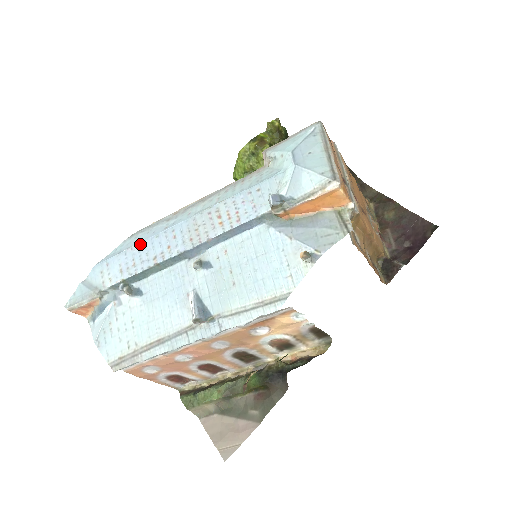
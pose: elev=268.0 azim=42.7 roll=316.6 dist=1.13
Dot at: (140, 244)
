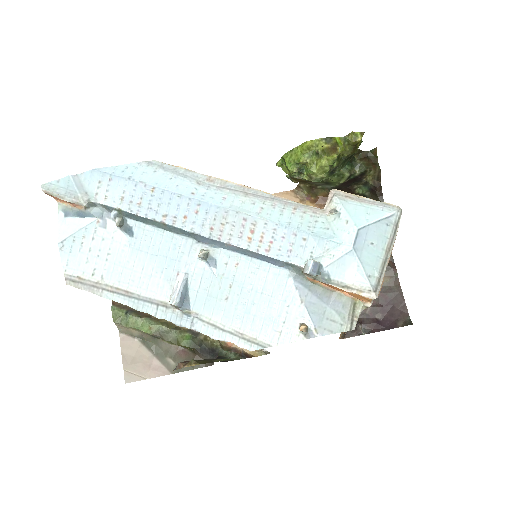
Dot at: (157, 189)
